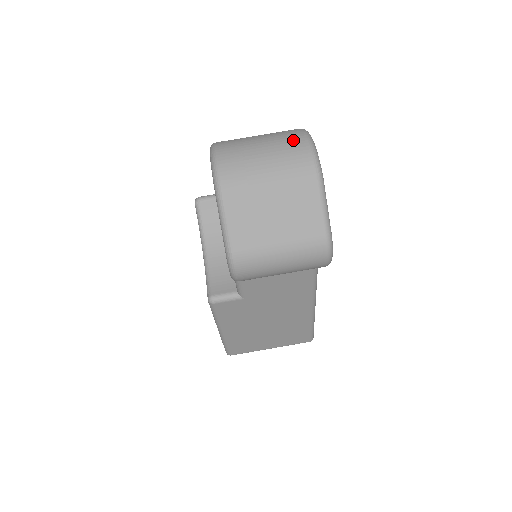
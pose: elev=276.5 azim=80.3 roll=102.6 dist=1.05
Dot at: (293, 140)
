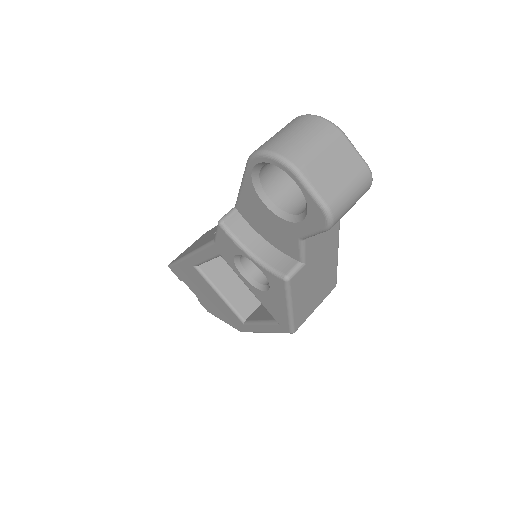
Dot at: (309, 121)
